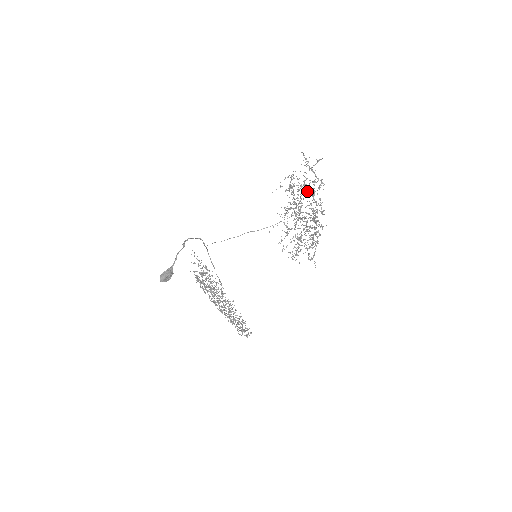
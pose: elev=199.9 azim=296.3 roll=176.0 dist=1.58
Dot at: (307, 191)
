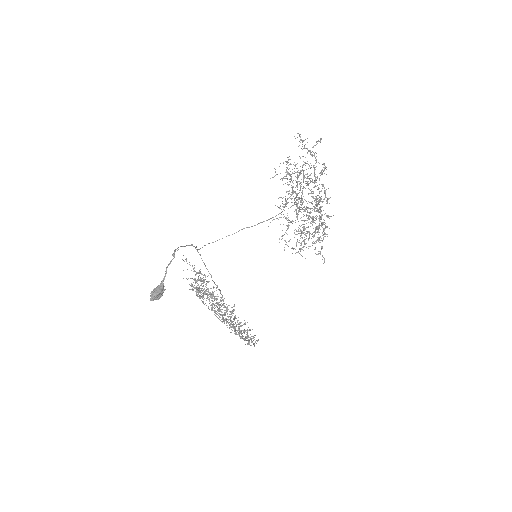
Dot at: (307, 177)
